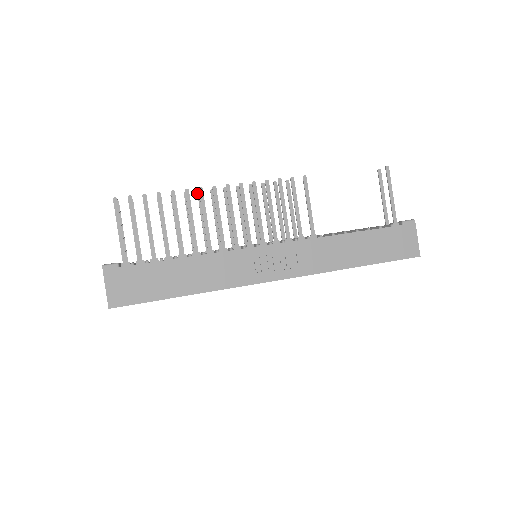
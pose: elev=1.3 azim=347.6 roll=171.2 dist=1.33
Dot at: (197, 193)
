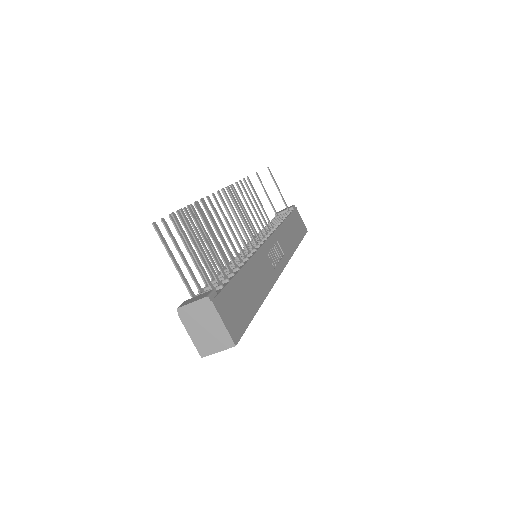
Dot at: occluded
